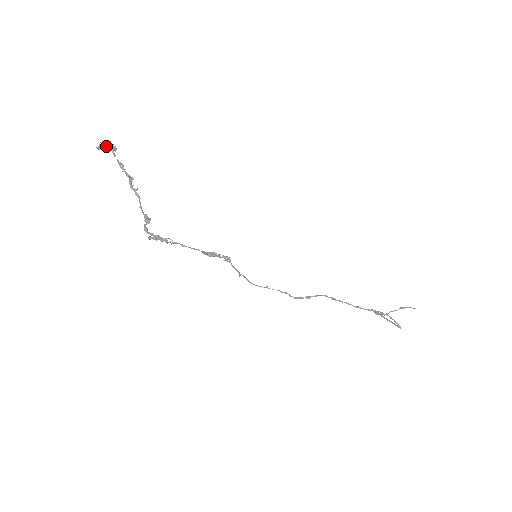
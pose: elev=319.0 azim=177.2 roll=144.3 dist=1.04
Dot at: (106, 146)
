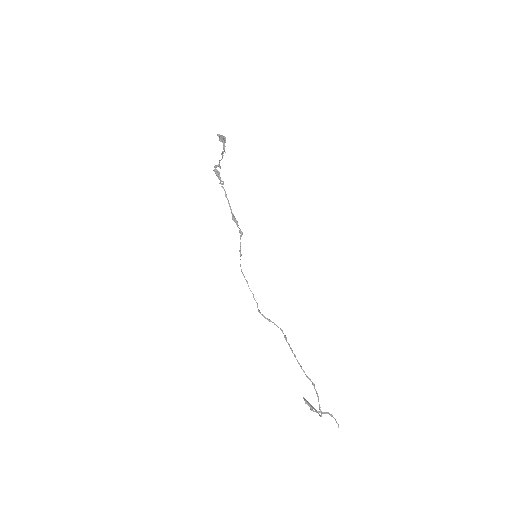
Dot at: (222, 137)
